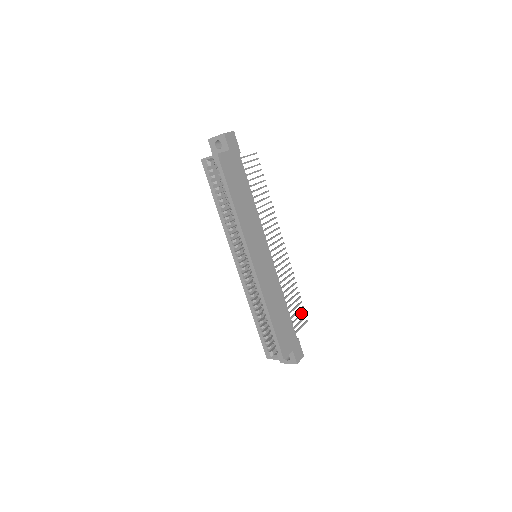
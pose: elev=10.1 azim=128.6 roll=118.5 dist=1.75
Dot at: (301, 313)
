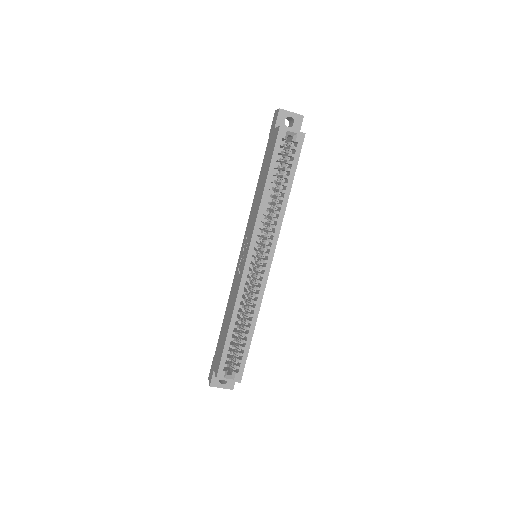
Dot at: occluded
